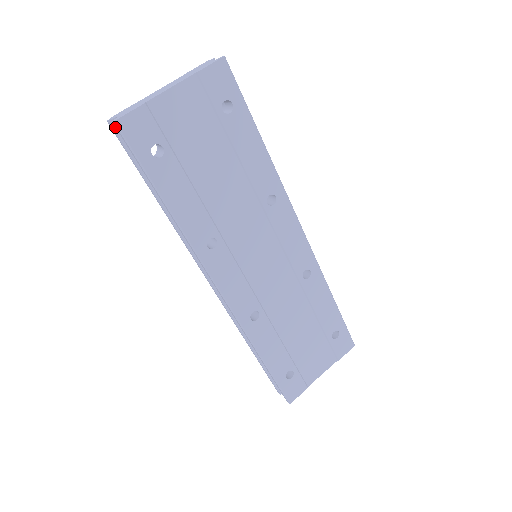
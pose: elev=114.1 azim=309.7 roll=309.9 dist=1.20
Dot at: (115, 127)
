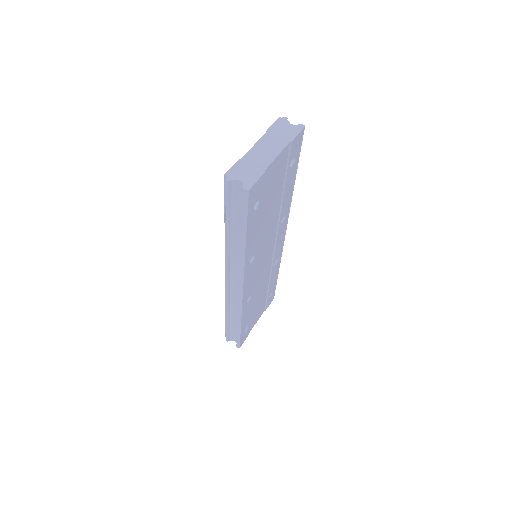
Dot at: (231, 185)
